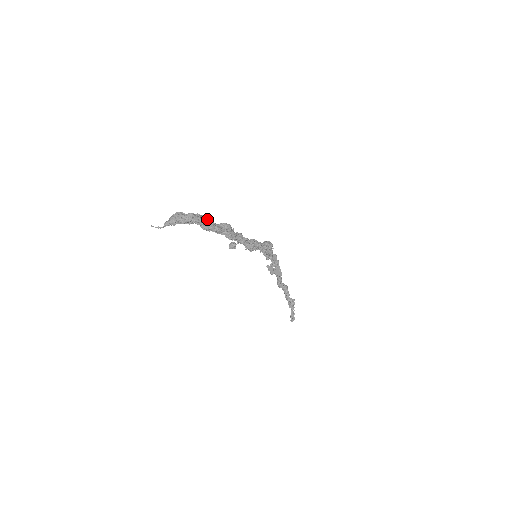
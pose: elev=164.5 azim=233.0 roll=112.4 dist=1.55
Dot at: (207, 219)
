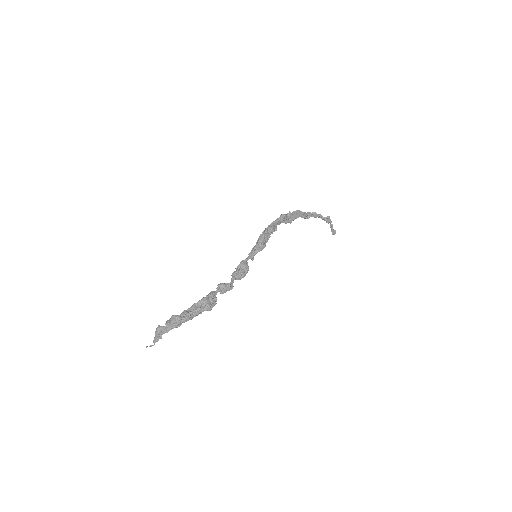
Dot at: (182, 319)
